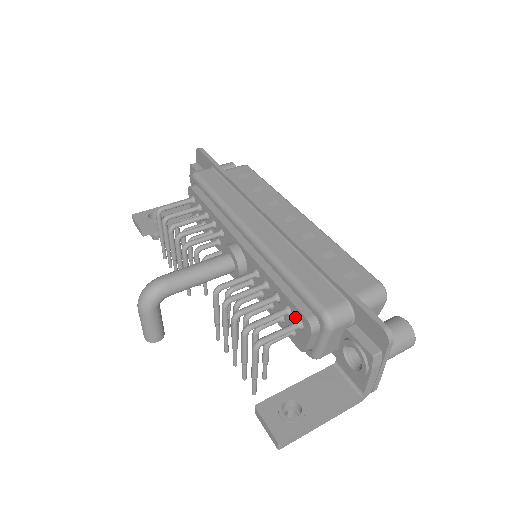
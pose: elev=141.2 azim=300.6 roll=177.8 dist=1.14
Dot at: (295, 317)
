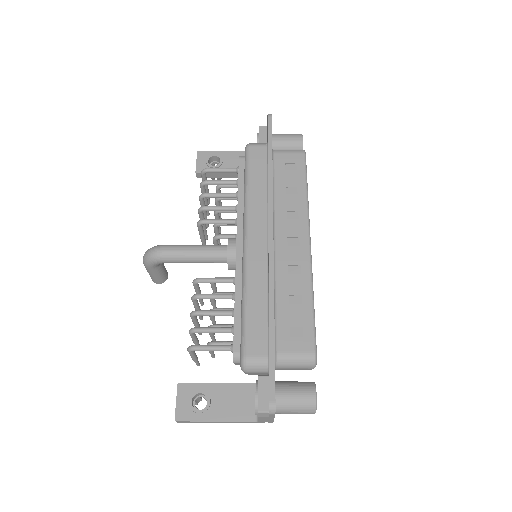
Dot at: occluded
